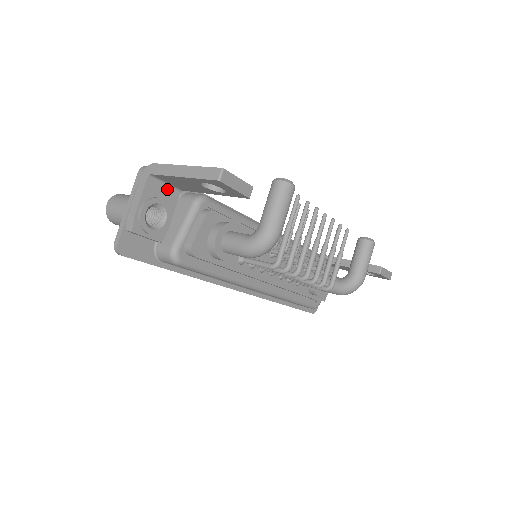
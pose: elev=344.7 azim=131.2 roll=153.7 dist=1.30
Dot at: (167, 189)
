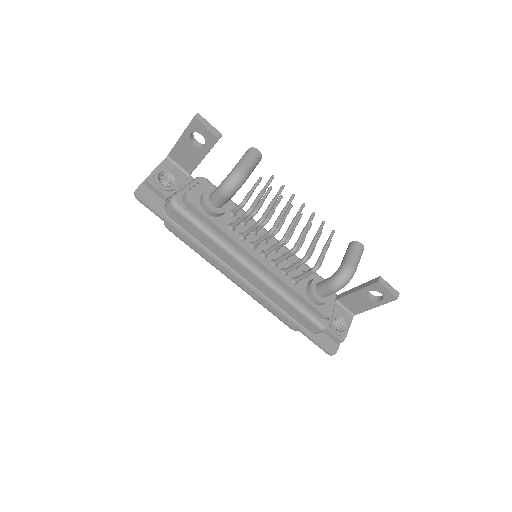
Dot at: (179, 170)
